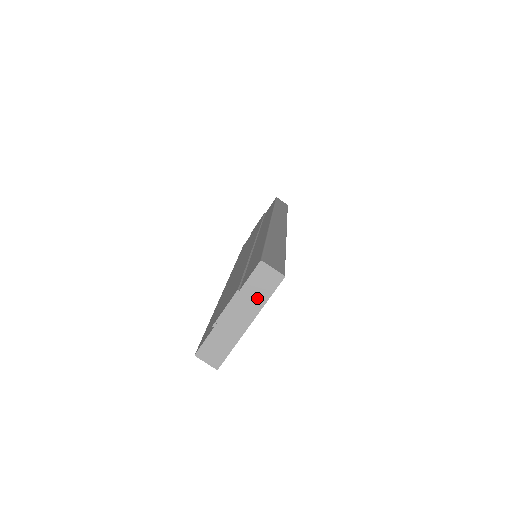
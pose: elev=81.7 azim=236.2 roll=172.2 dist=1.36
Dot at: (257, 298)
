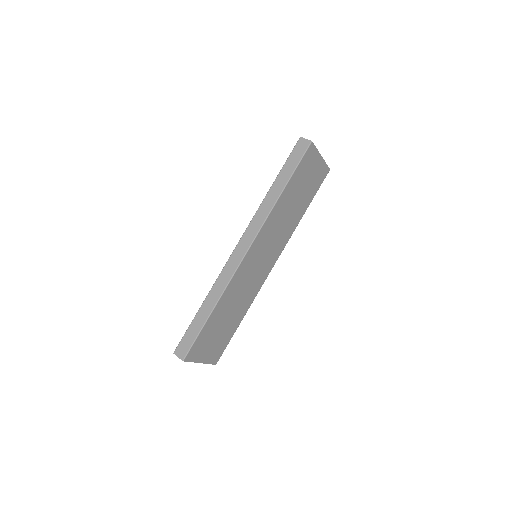
Dot at: occluded
